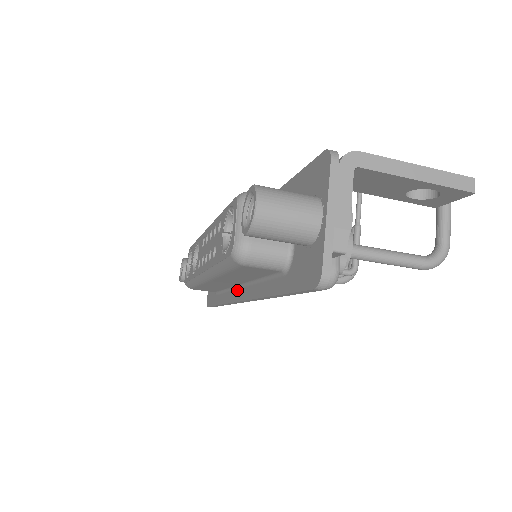
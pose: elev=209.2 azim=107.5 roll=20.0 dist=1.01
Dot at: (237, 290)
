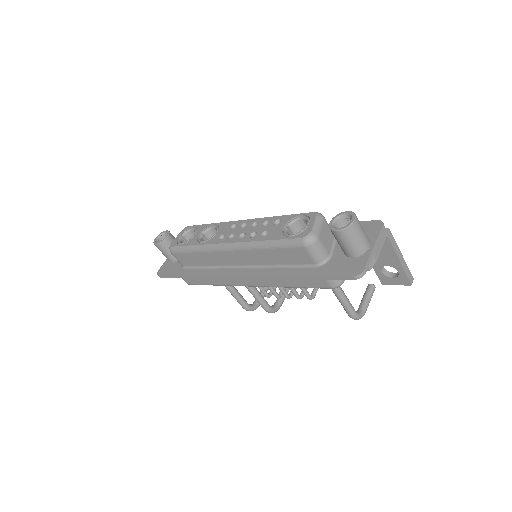
Dot at: (232, 269)
